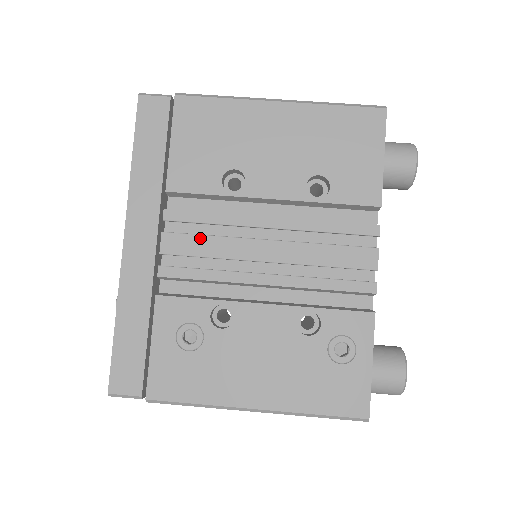
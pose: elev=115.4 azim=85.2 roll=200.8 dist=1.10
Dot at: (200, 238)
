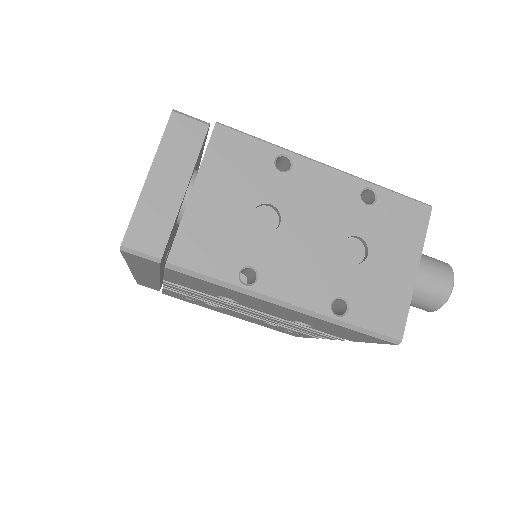
Dot at: occluded
